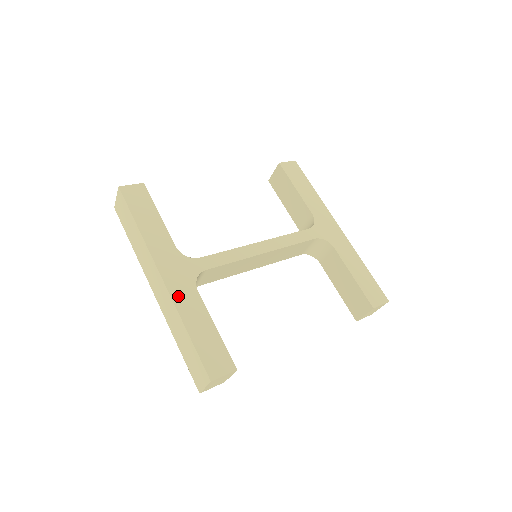
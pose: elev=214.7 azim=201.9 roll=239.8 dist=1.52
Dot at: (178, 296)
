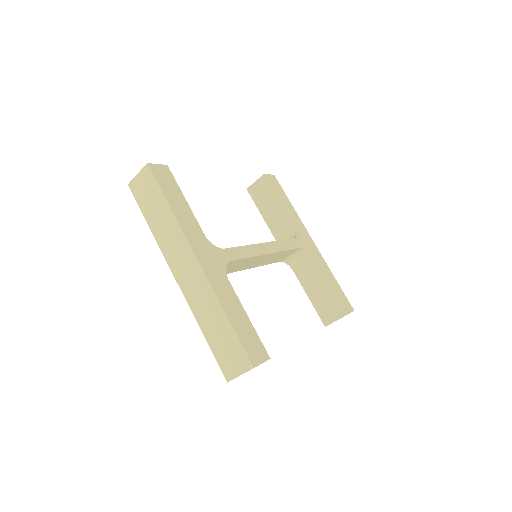
Dot at: (215, 282)
